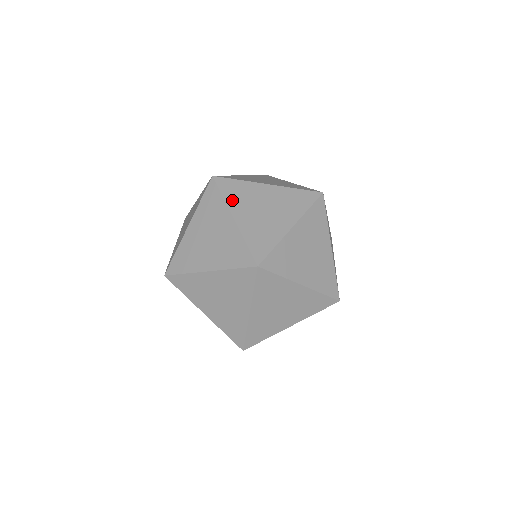
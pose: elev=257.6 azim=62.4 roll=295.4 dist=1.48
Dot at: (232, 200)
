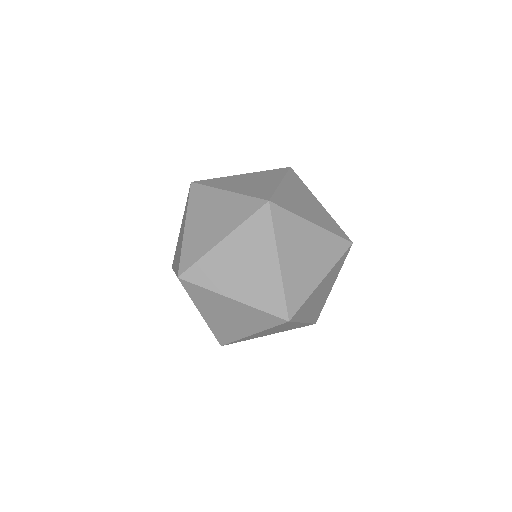
Dot at: (192, 208)
